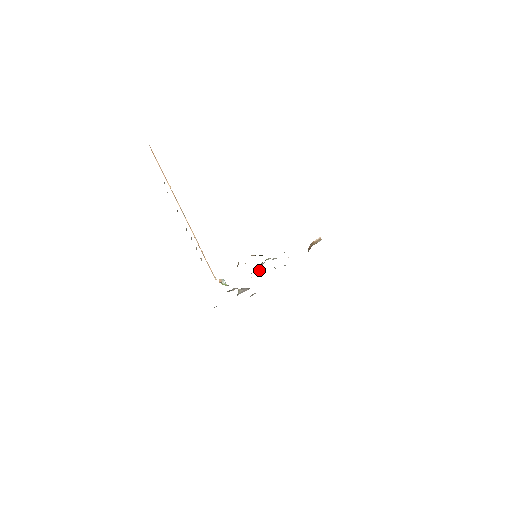
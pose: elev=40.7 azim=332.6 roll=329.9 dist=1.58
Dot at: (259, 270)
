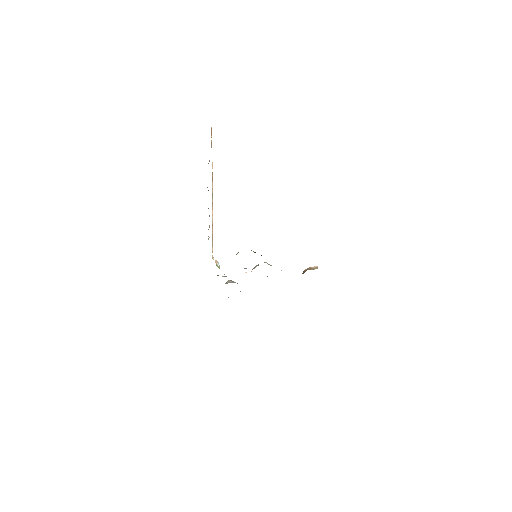
Dot at: occluded
